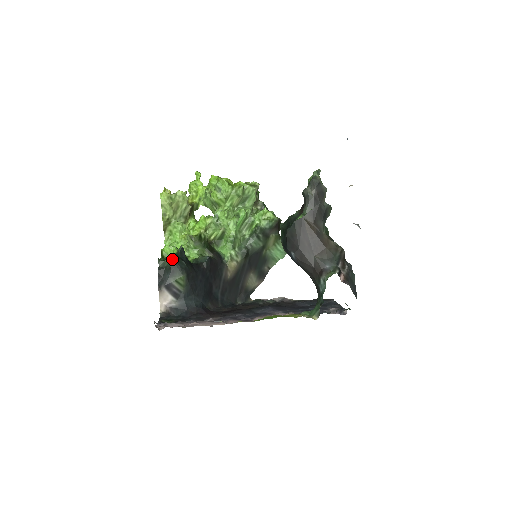
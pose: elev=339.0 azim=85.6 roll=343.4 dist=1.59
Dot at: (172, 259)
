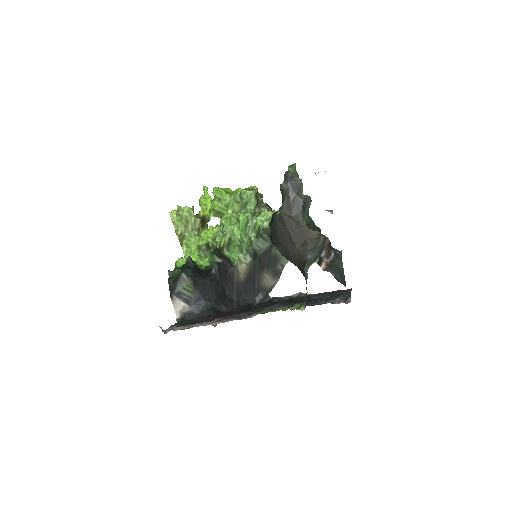
Dot at: (178, 269)
